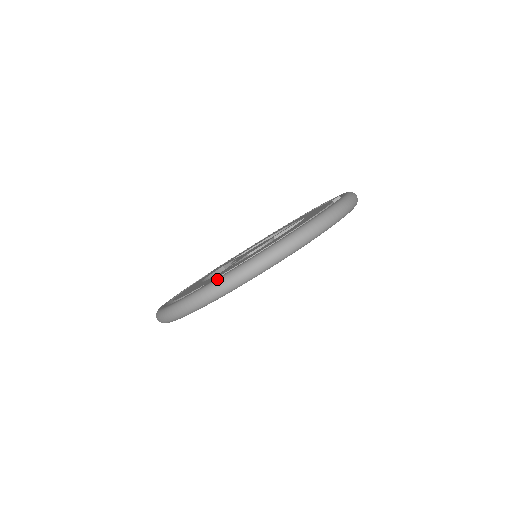
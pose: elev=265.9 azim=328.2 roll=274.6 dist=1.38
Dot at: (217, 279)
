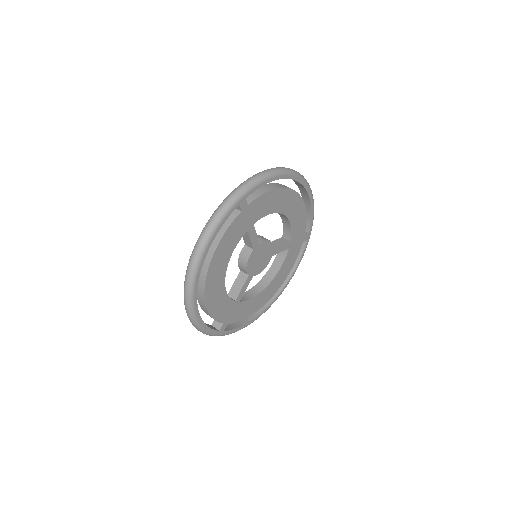
Dot at: occluded
